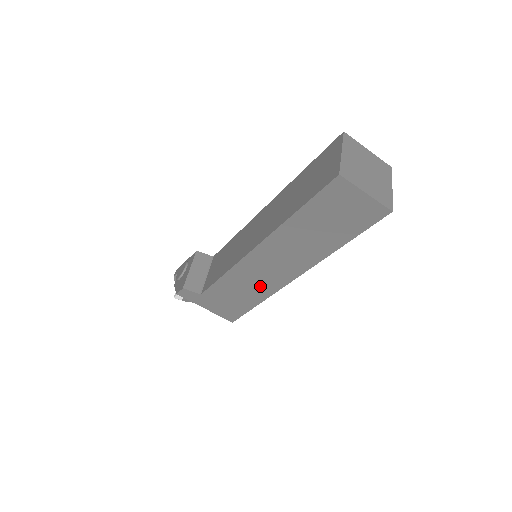
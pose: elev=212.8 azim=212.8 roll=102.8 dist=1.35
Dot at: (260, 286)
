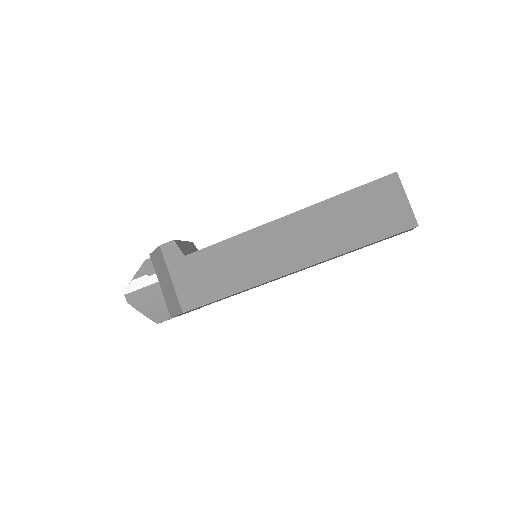
Dot at: (252, 269)
